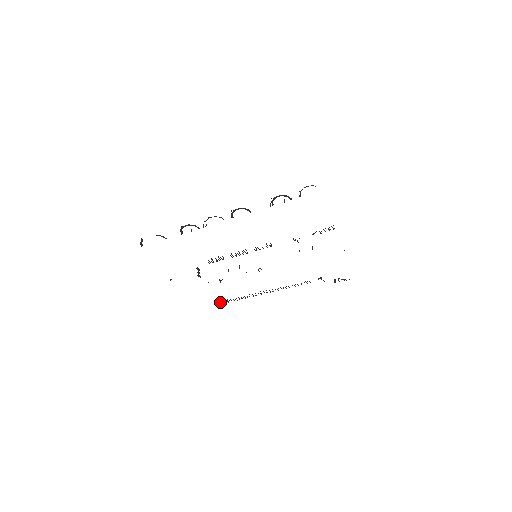
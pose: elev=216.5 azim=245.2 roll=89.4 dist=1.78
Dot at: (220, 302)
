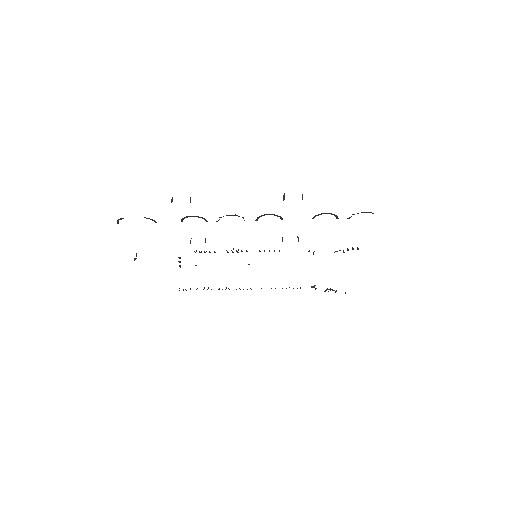
Dot at: occluded
